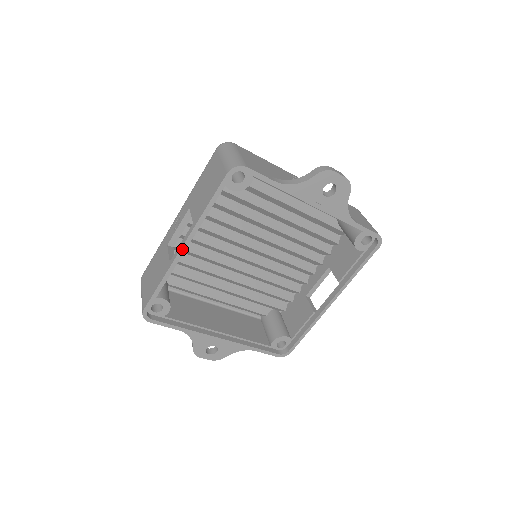
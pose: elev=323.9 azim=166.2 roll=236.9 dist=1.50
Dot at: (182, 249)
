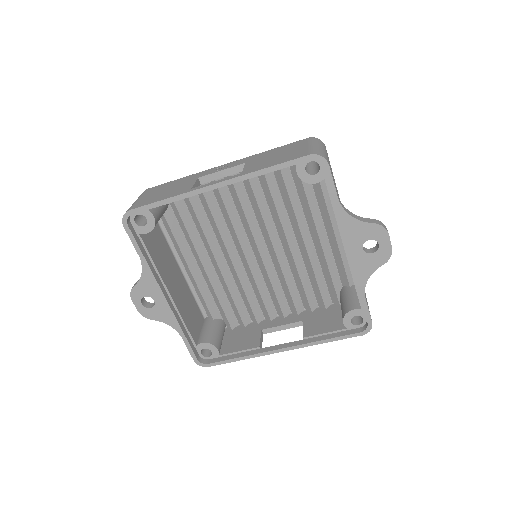
Dot at: (213, 186)
